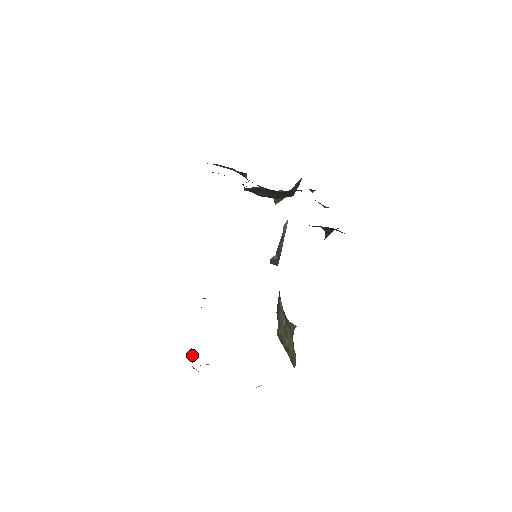
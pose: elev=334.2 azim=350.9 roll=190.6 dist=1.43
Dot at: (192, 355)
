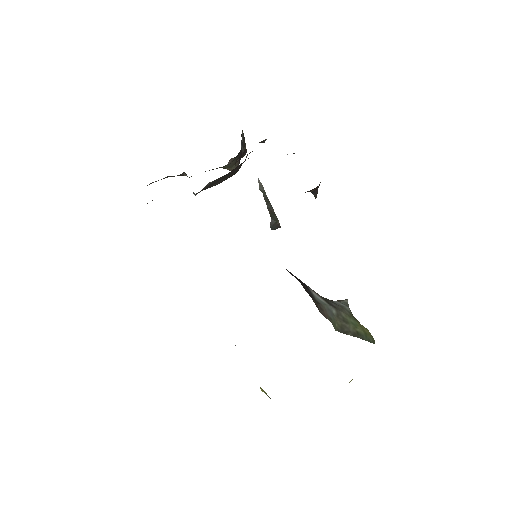
Dot at: (265, 393)
